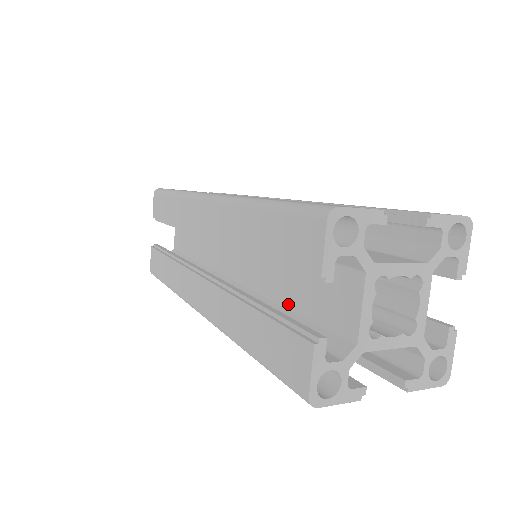
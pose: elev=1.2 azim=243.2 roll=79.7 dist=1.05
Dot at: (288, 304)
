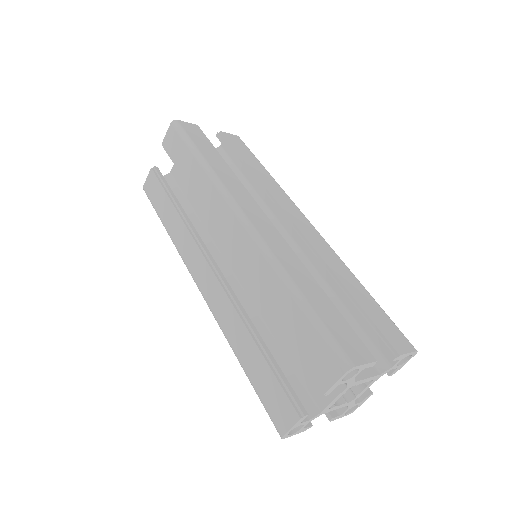
Dot at: (279, 343)
